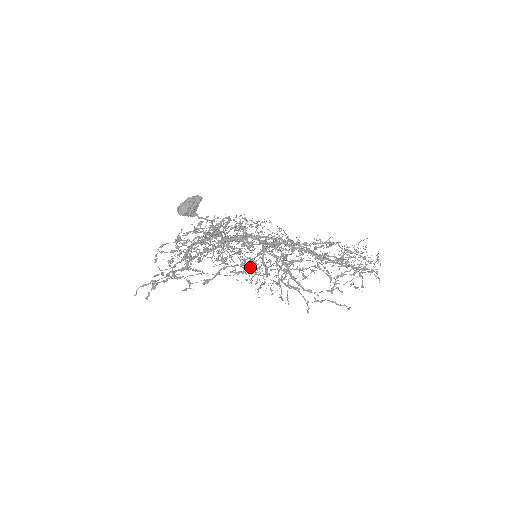
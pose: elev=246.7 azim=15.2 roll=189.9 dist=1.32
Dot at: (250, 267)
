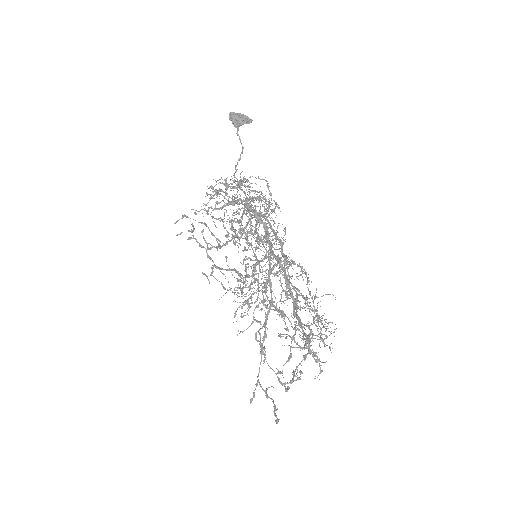
Dot at: (246, 268)
